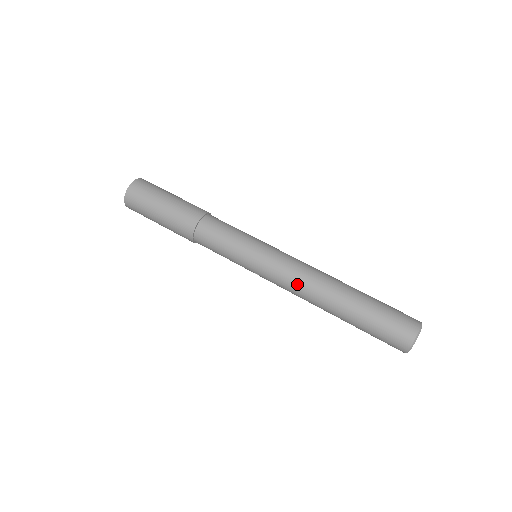
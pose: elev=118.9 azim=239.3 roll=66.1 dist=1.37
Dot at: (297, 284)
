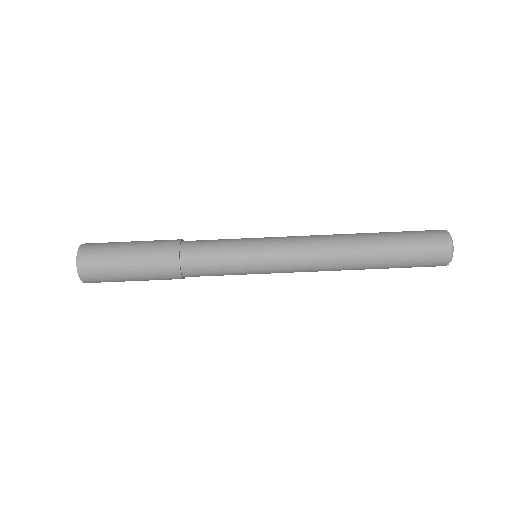
Dot at: (316, 269)
